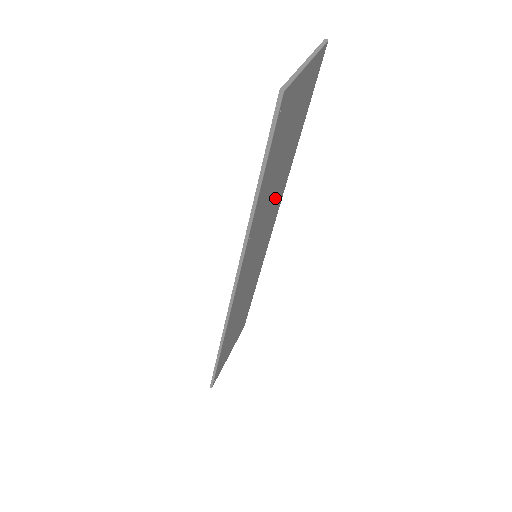
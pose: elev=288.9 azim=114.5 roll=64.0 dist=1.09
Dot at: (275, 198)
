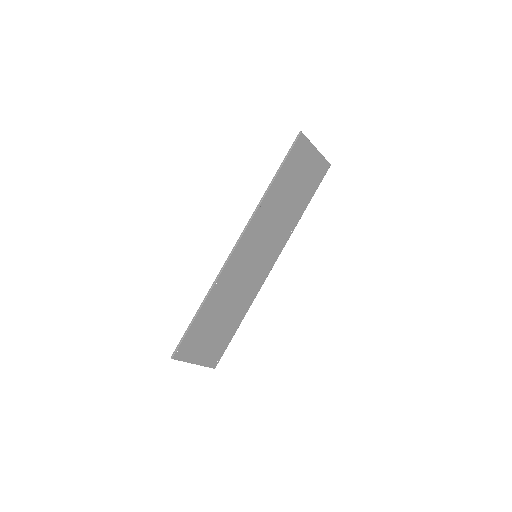
Dot at: (281, 225)
